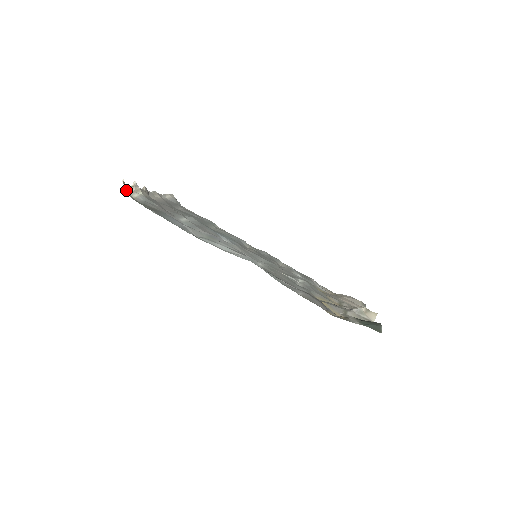
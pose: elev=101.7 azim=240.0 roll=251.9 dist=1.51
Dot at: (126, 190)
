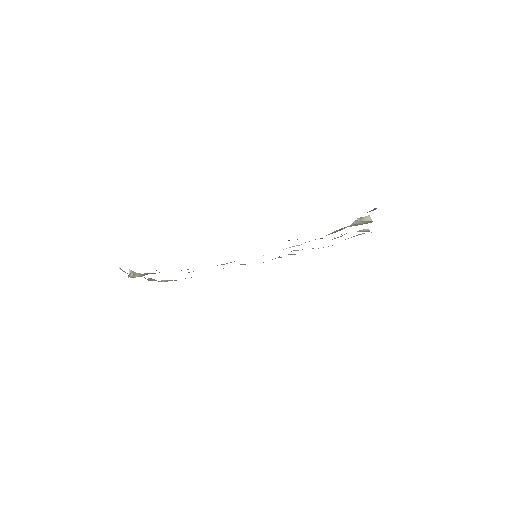
Dot at: (127, 273)
